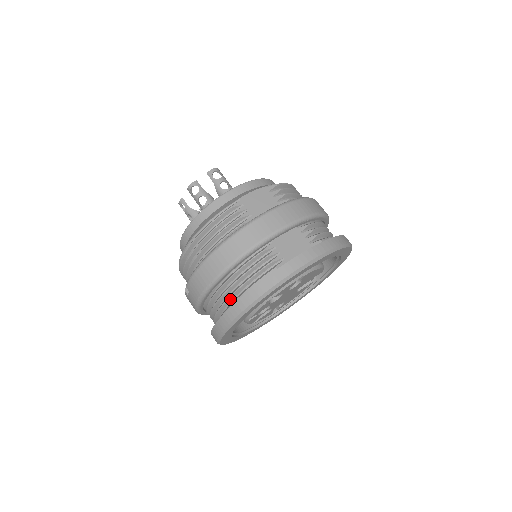
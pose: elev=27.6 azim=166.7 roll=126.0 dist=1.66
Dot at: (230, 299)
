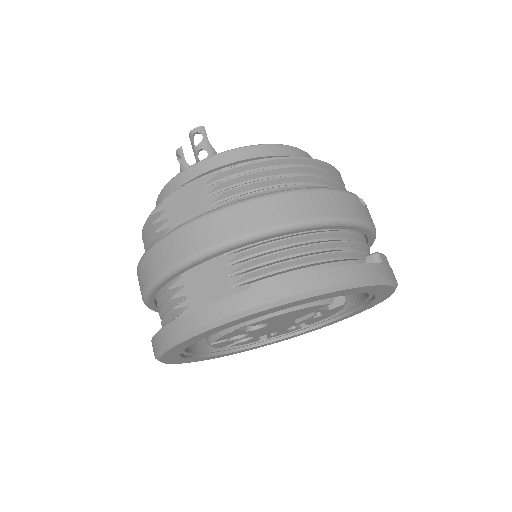
Dot at: occluded
